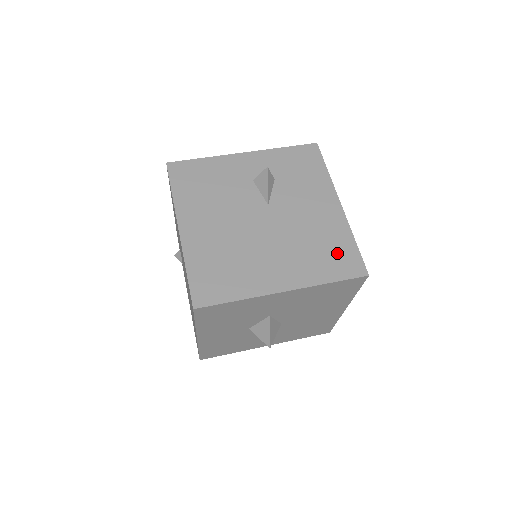
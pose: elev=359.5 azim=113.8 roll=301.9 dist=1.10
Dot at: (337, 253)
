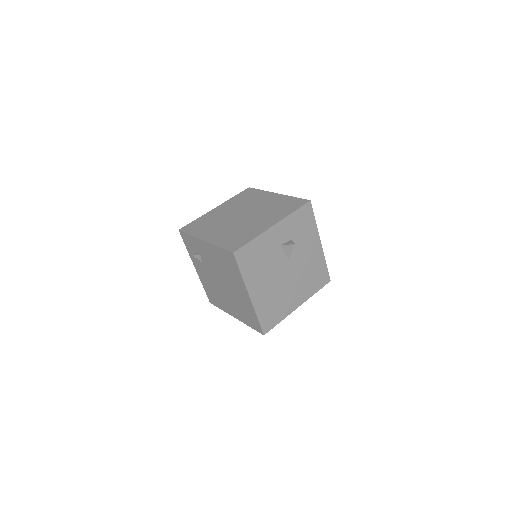
Dot at: (319, 275)
